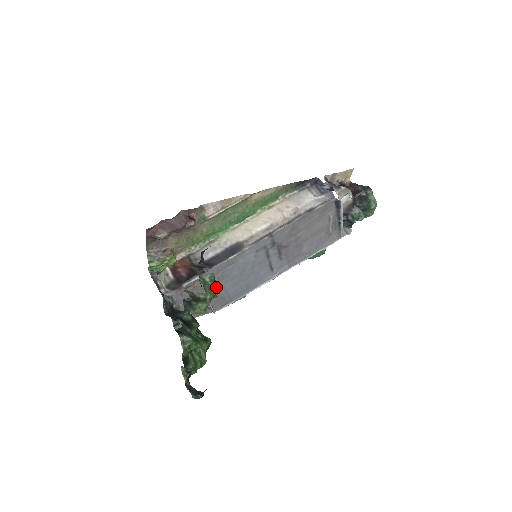
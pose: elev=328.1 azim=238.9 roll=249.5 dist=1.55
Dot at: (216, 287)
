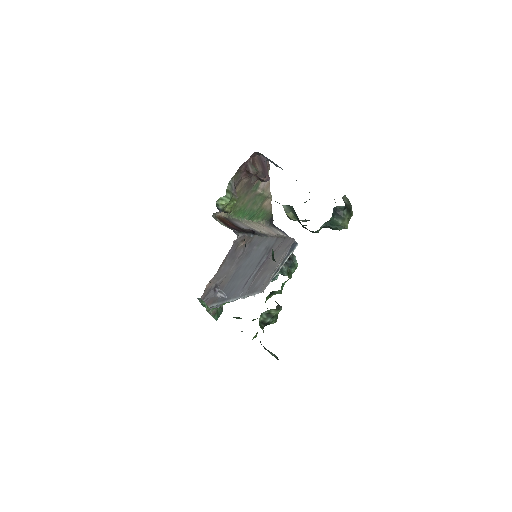
Dot at: occluded
